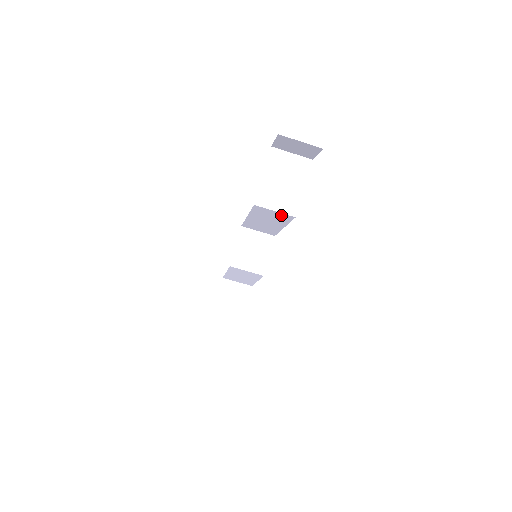
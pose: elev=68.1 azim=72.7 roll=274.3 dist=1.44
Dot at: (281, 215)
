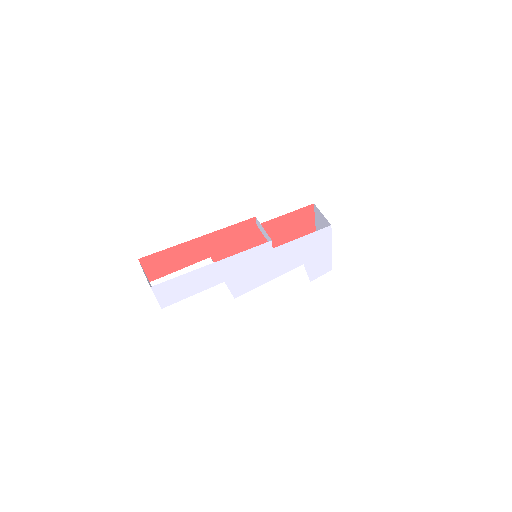
Dot at: occluded
